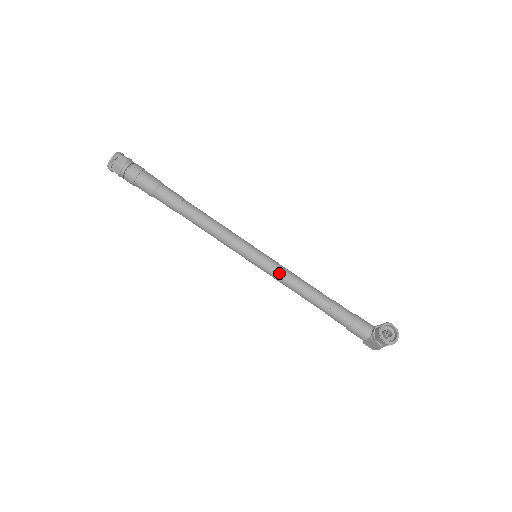
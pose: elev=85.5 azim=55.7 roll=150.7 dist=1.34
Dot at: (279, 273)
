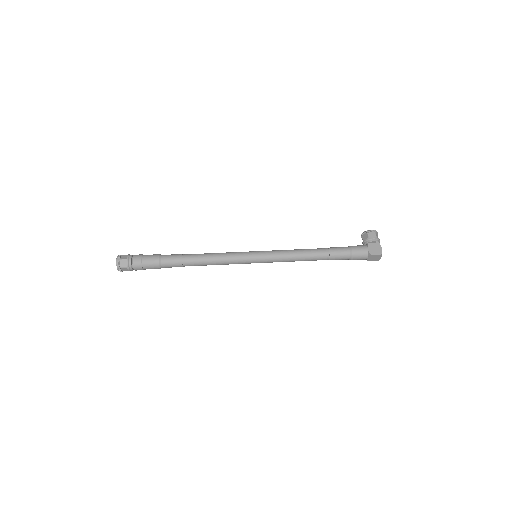
Dot at: (278, 250)
